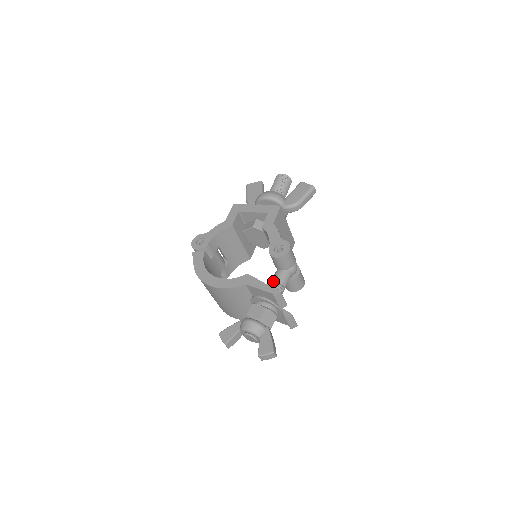
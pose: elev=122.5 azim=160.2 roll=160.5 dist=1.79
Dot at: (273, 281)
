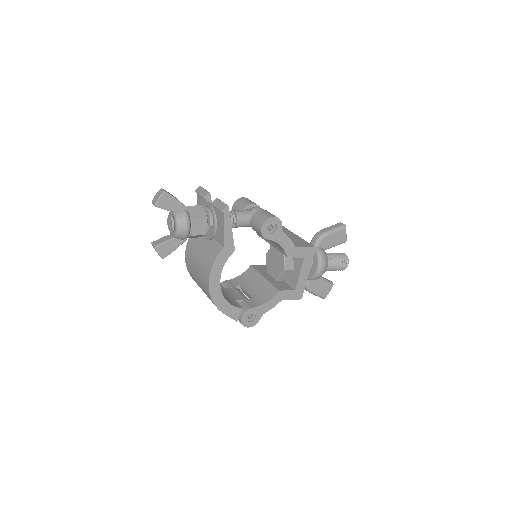
Dot at: occluded
